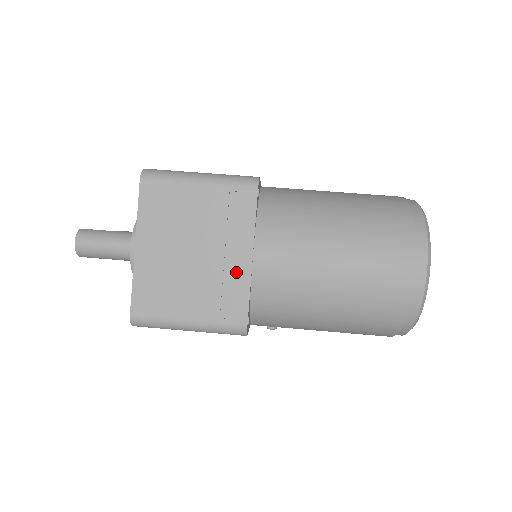
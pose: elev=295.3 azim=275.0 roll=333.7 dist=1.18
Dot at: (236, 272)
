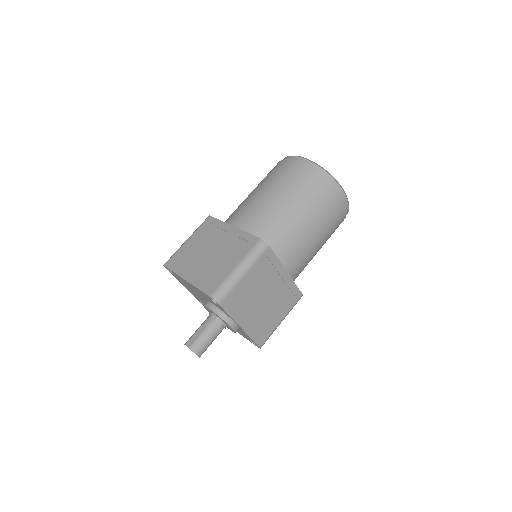
Dot at: (285, 284)
